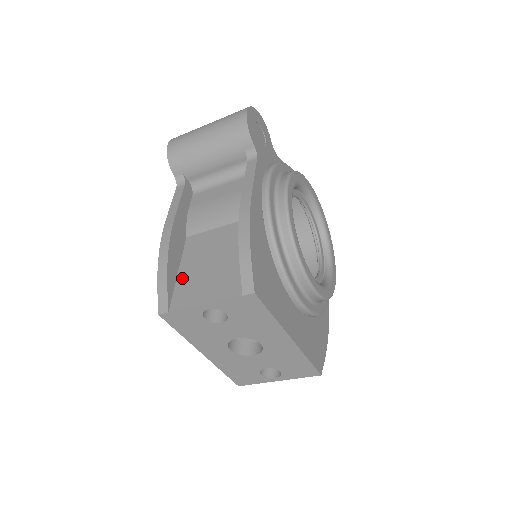
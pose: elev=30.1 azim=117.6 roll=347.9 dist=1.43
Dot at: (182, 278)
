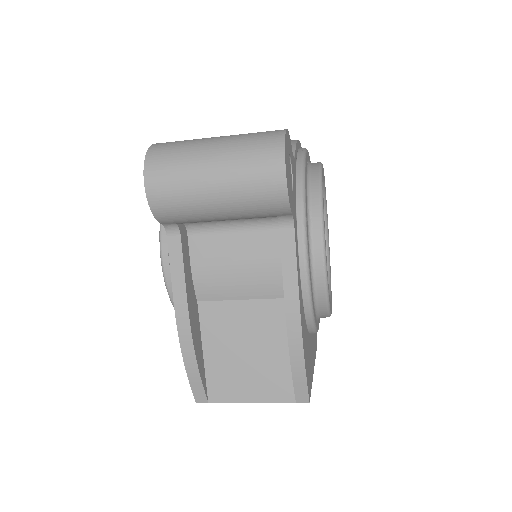
Dot at: (212, 363)
